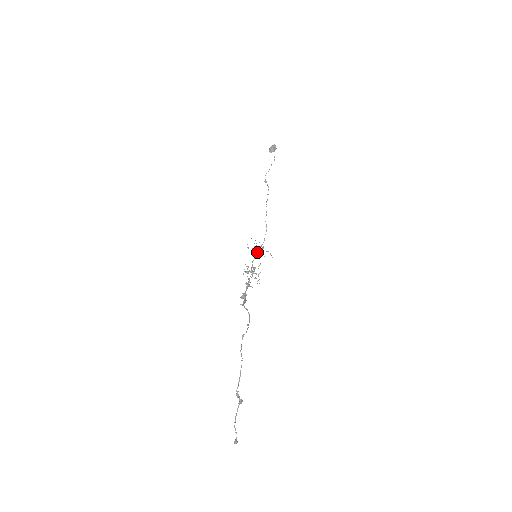
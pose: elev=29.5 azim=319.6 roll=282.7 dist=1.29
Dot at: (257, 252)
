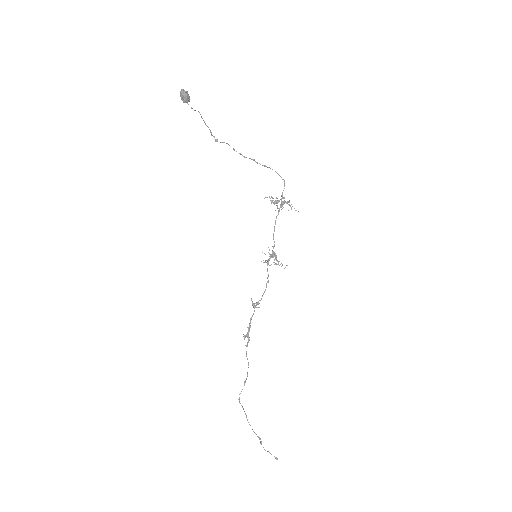
Dot at: (278, 211)
